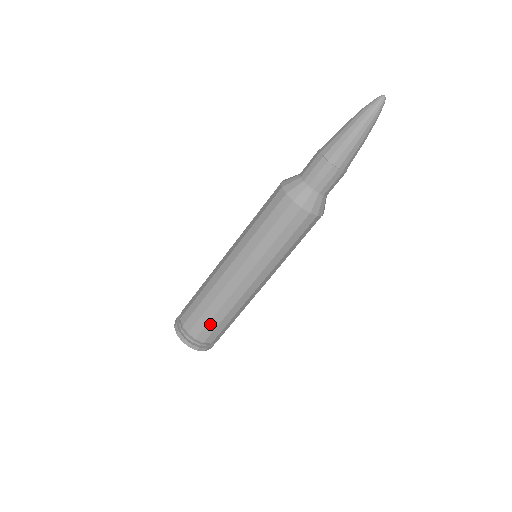
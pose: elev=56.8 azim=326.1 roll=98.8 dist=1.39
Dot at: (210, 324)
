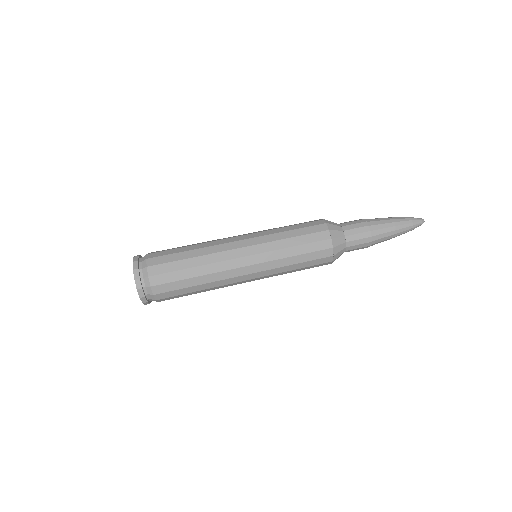
Dot at: (173, 256)
